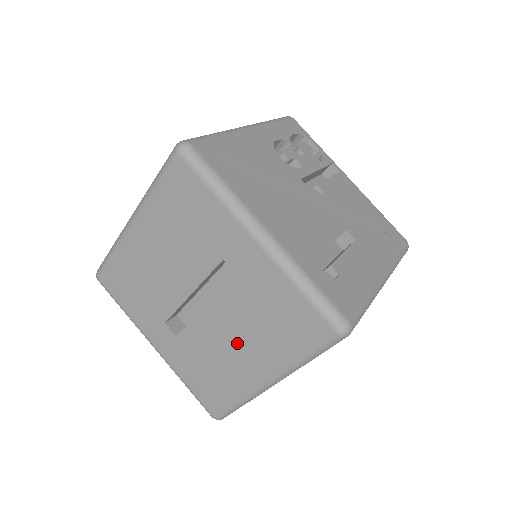
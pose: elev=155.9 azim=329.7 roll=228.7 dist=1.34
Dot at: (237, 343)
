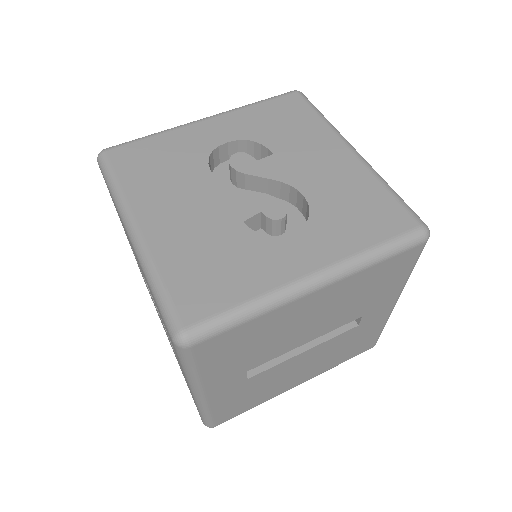
Dot at: (305, 368)
